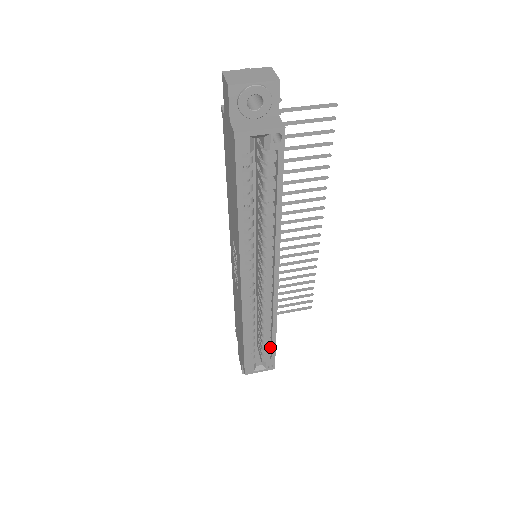
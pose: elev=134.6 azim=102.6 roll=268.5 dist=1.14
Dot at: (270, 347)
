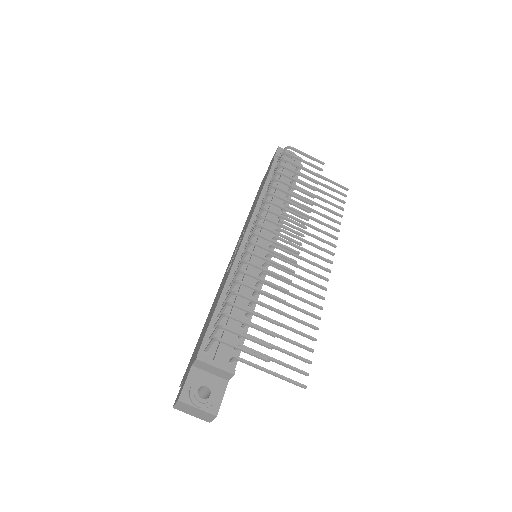
Dot at: occluded
